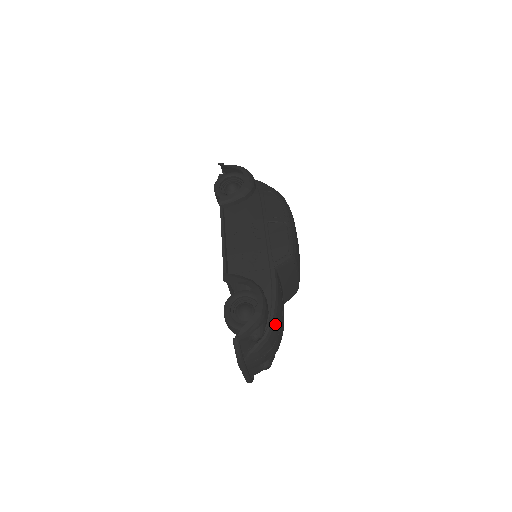
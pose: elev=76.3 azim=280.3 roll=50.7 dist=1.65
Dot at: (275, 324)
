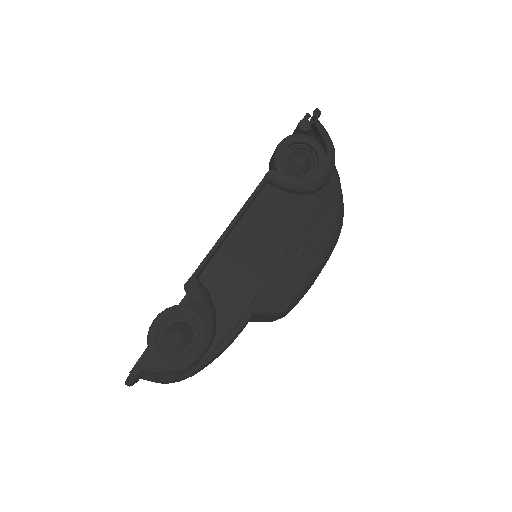
Dot at: (200, 370)
